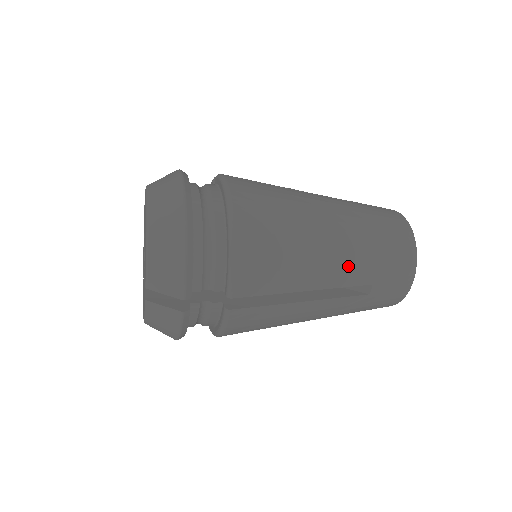
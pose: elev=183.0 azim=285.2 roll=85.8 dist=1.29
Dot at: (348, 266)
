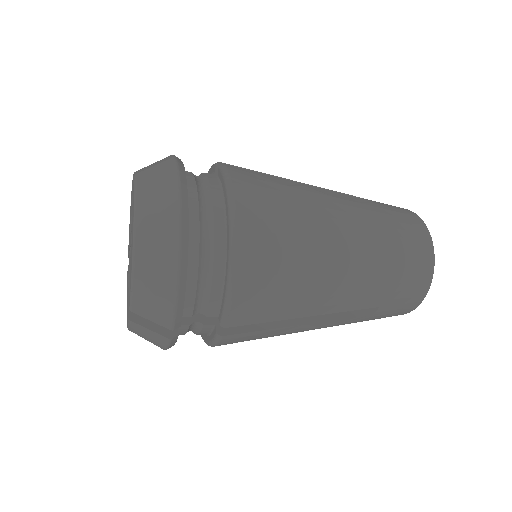
Dot at: (357, 292)
